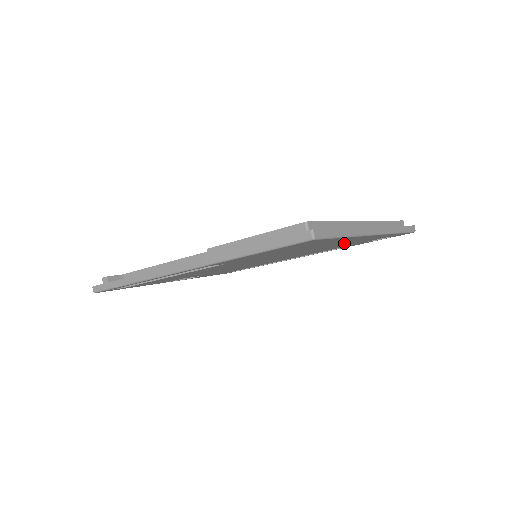
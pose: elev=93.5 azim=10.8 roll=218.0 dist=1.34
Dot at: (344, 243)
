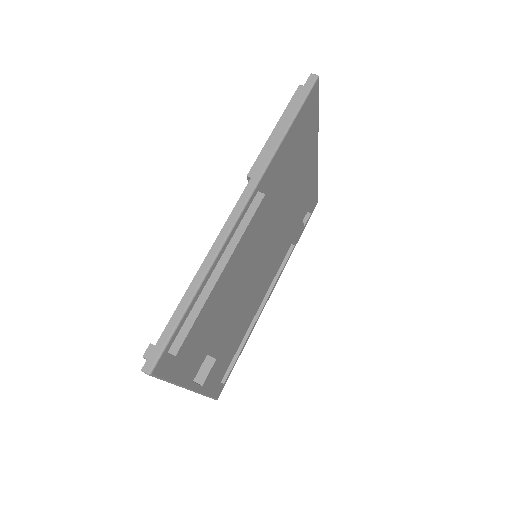
Dot at: (303, 190)
